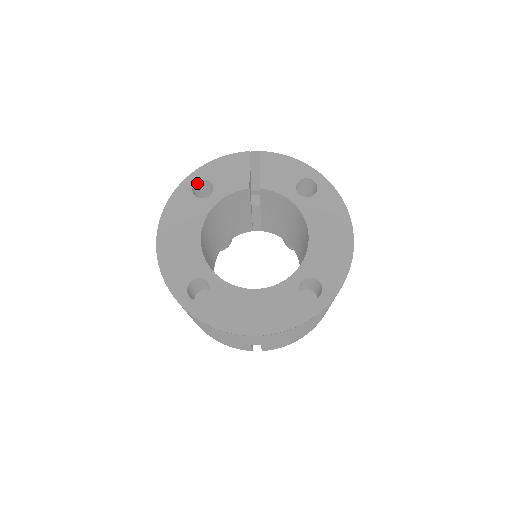
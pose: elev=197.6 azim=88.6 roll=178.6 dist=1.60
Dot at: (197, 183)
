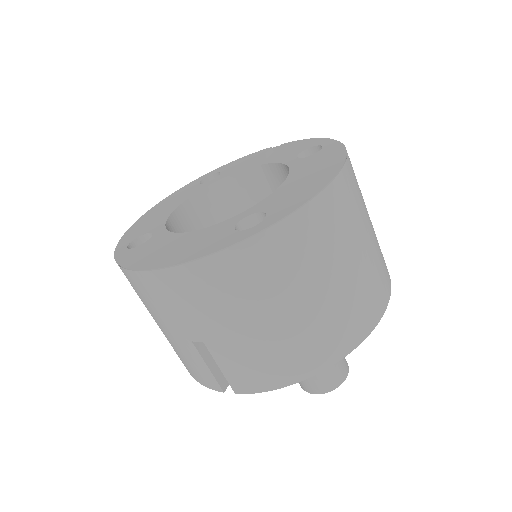
Dot at: (211, 179)
